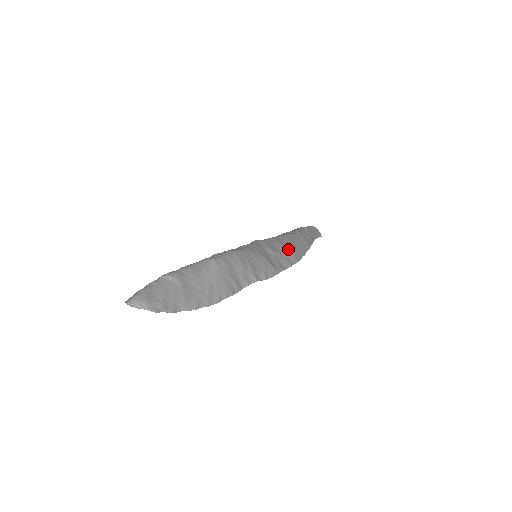
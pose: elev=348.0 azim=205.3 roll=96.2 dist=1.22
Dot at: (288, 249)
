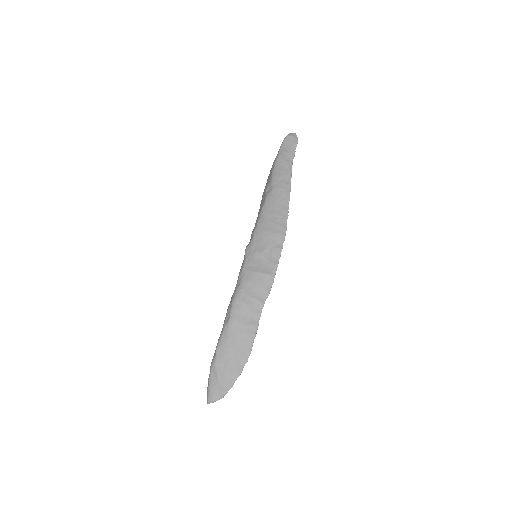
Dot at: (272, 230)
